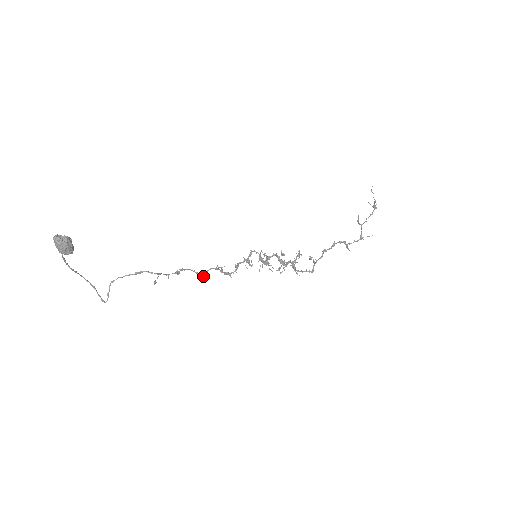
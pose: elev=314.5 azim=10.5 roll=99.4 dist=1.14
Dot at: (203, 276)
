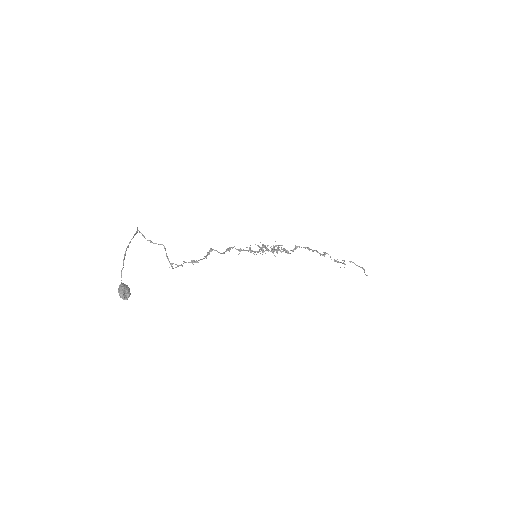
Dot at: occluded
